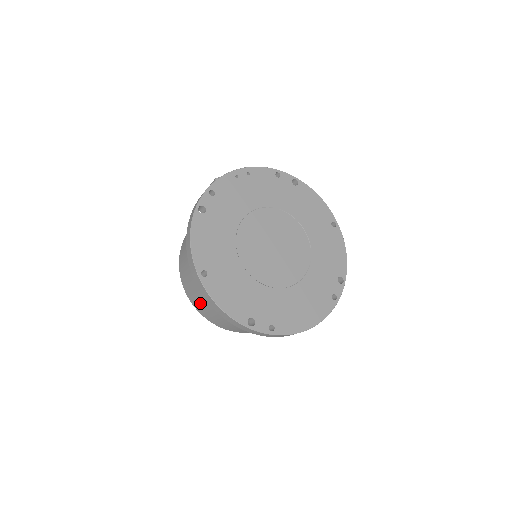
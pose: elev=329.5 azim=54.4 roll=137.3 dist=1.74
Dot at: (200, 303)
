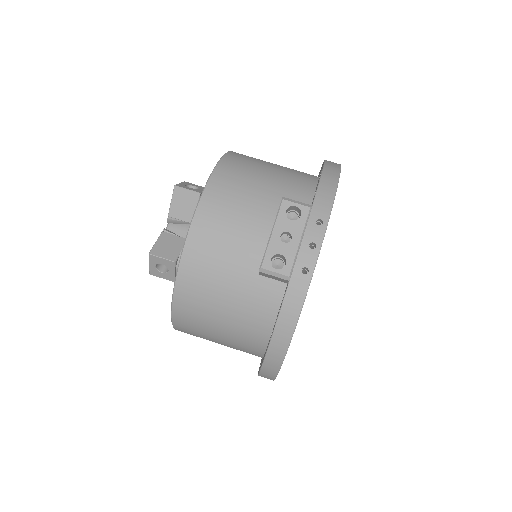
Dot at: occluded
